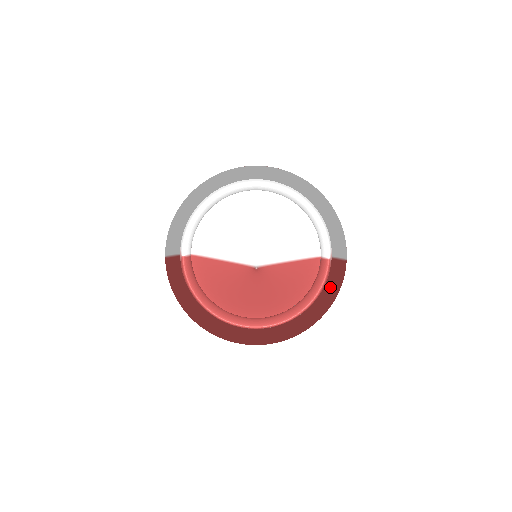
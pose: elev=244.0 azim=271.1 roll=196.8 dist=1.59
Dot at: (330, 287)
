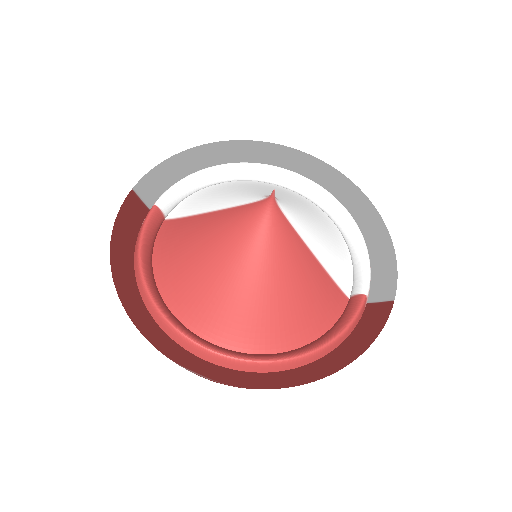
Dot at: (356, 339)
